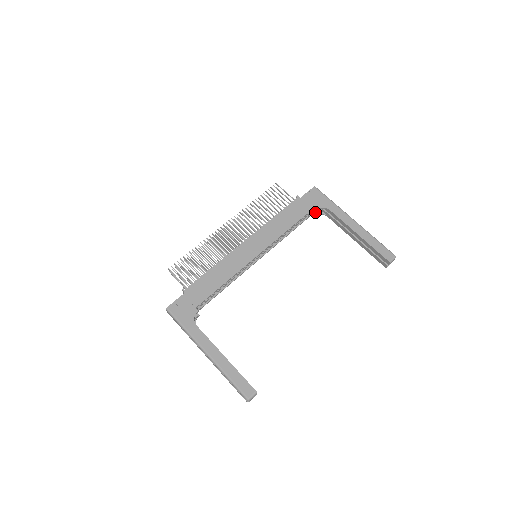
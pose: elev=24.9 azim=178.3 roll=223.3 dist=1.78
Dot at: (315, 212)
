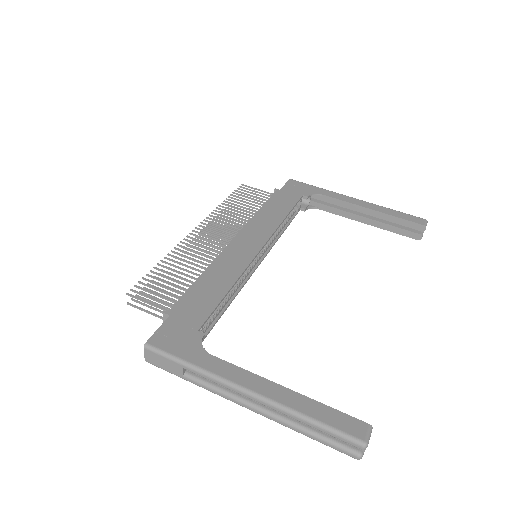
Dot at: (303, 206)
